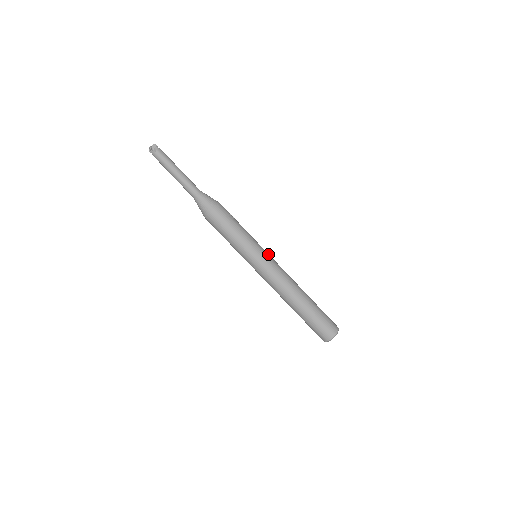
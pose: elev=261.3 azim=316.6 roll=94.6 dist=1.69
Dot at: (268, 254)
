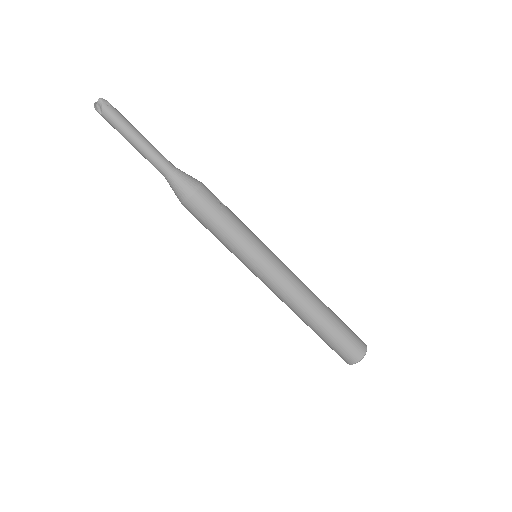
Dot at: (271, 257)
